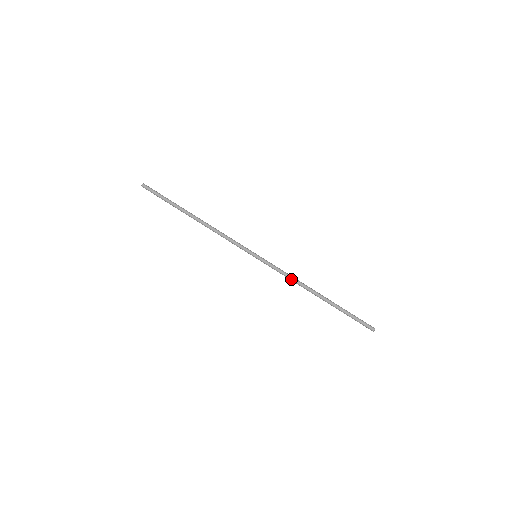
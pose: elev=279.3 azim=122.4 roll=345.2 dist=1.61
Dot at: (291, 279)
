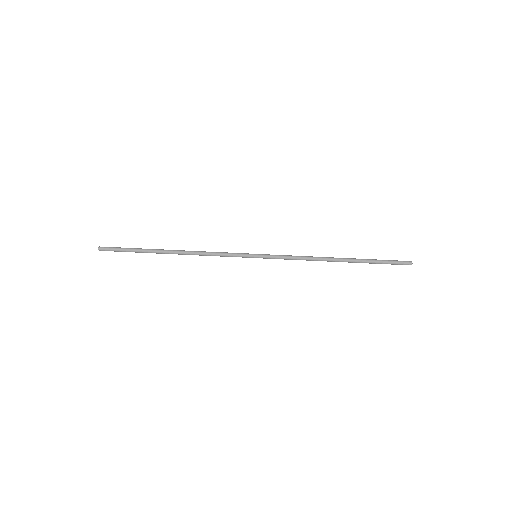
Dot at: occluded
